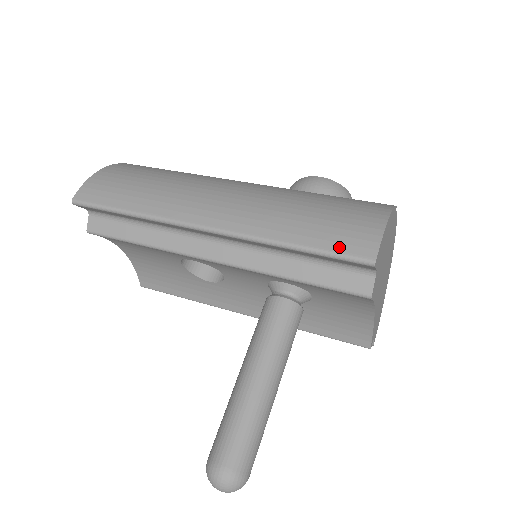
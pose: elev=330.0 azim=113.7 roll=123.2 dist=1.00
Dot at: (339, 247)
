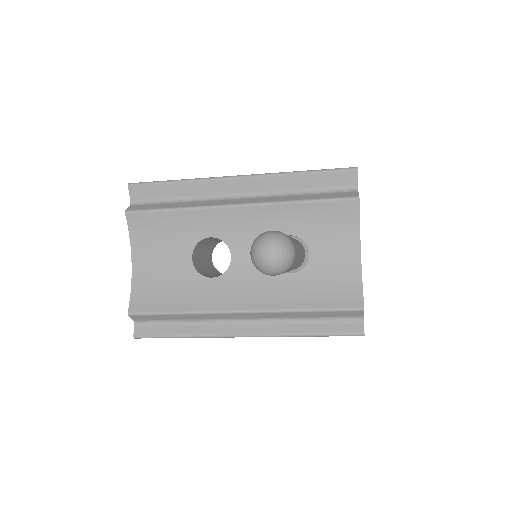
Dot at: (333, 169)
